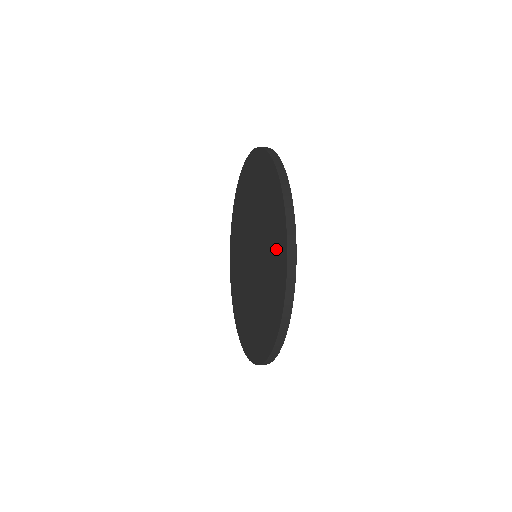
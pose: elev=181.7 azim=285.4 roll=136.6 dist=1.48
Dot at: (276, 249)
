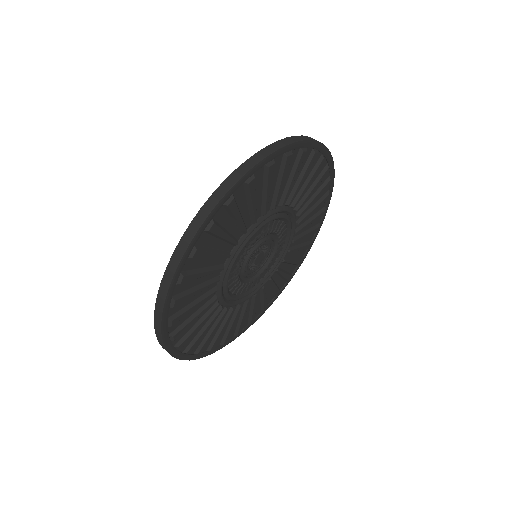
Dot at: occluded
